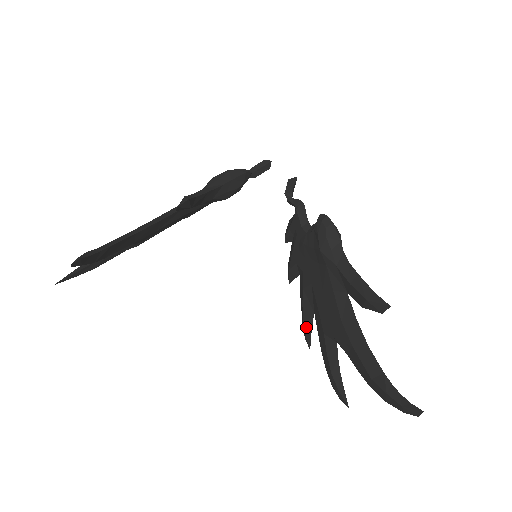
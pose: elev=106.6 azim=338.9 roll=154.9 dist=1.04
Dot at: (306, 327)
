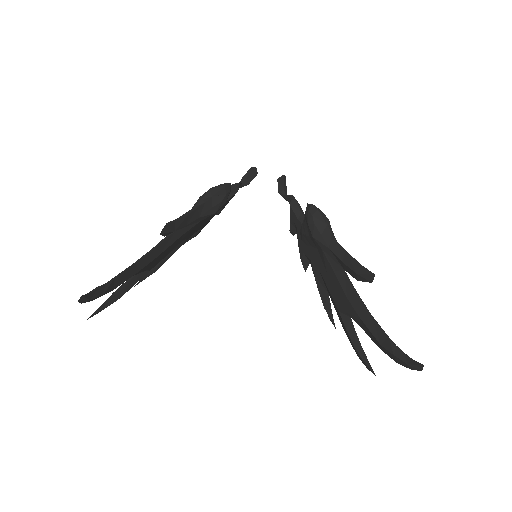
Dot at: (326, 309)
